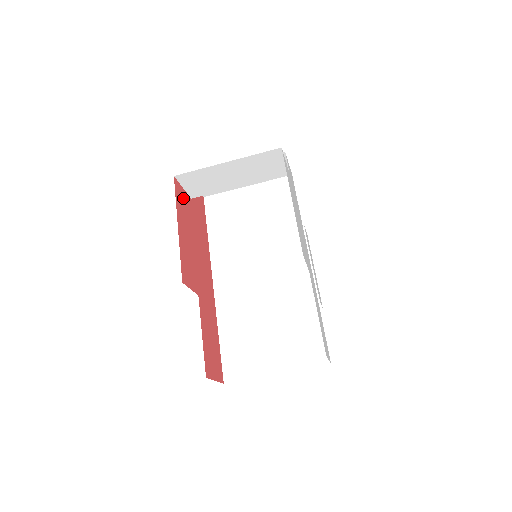
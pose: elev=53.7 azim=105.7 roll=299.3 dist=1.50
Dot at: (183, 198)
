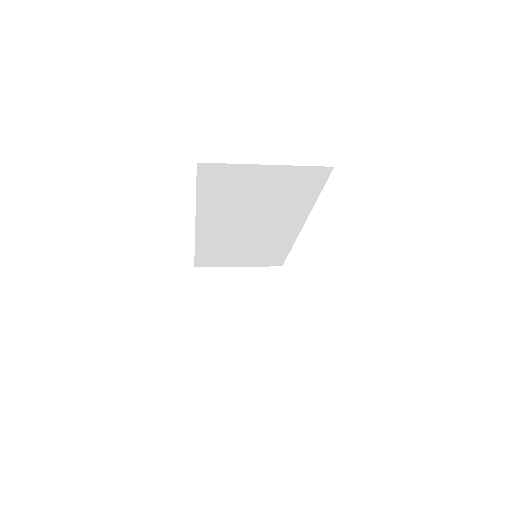
Dot at: occluded
